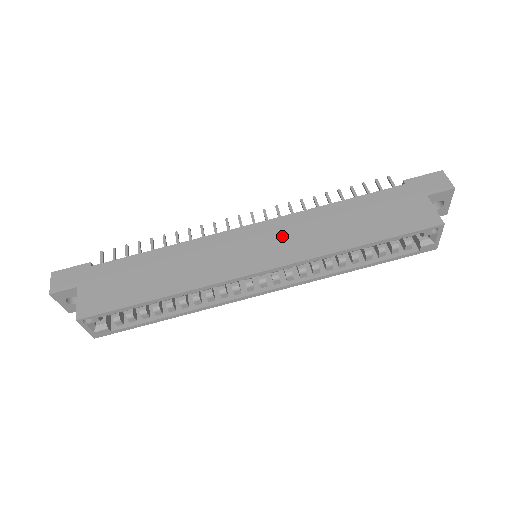
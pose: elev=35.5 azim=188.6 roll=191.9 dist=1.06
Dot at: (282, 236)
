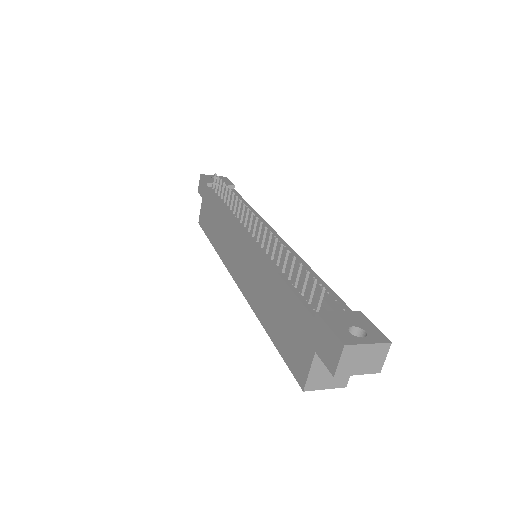
Dot at: (249, 266)
